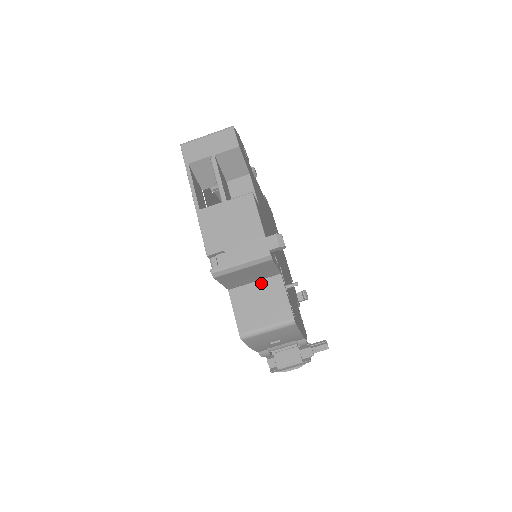
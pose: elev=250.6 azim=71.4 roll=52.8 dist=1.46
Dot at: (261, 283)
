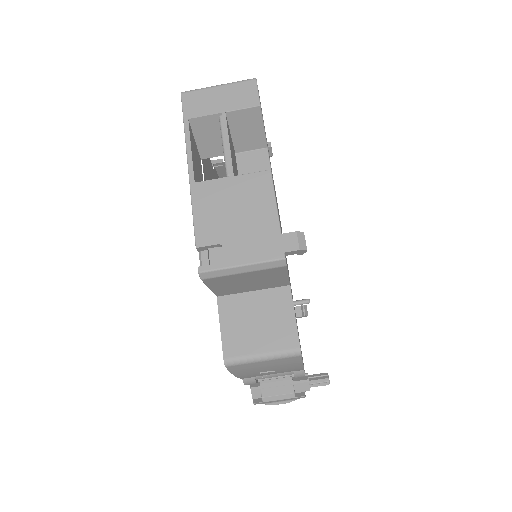
Dot at: (262, 294)
